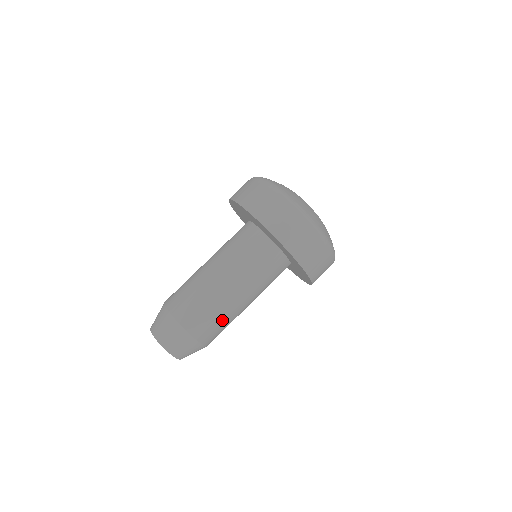
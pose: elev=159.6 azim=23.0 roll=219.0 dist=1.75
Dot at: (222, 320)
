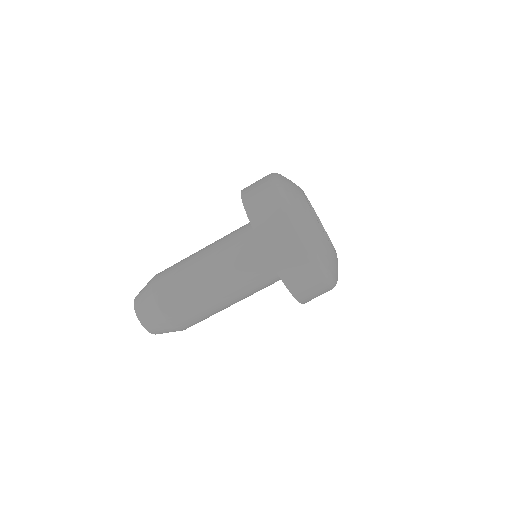
Dot at: (203, 315)
